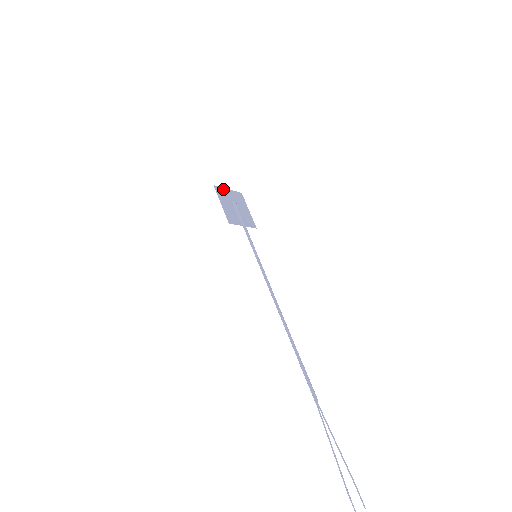
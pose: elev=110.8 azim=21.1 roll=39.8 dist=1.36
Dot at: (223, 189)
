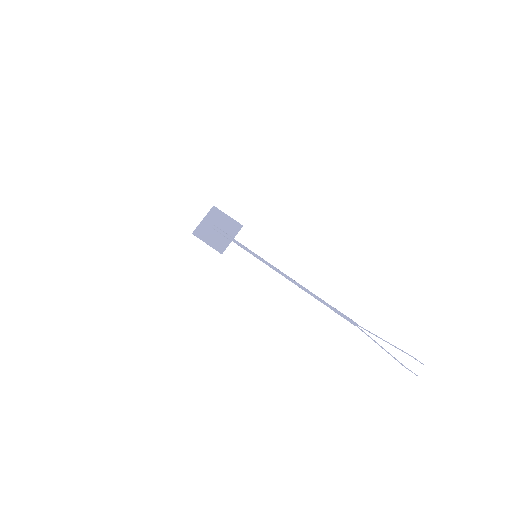
Dot at: (200, 226)
